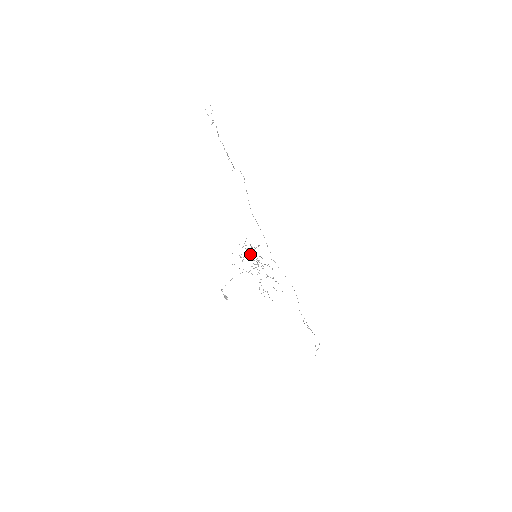
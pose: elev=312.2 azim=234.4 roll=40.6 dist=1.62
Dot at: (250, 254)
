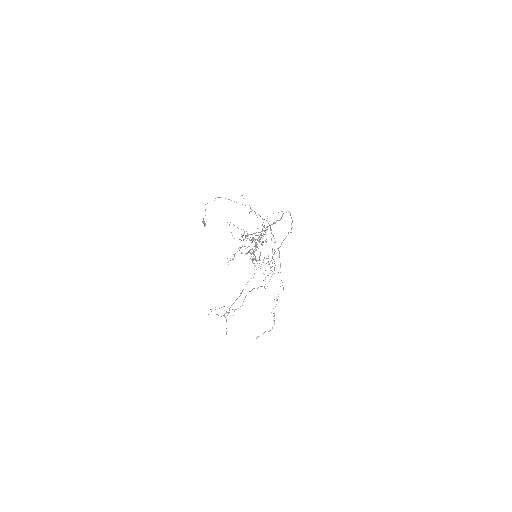
Dot at: occluded
